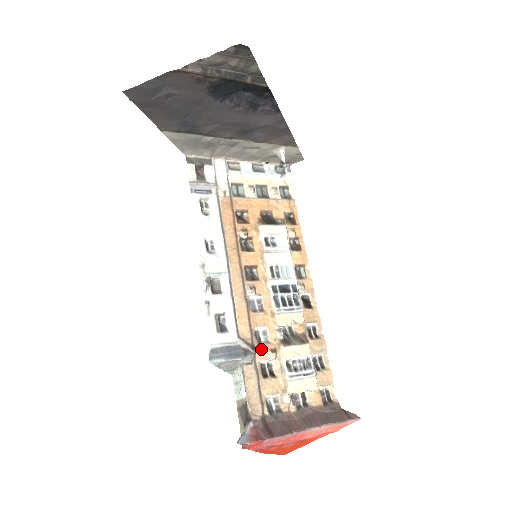
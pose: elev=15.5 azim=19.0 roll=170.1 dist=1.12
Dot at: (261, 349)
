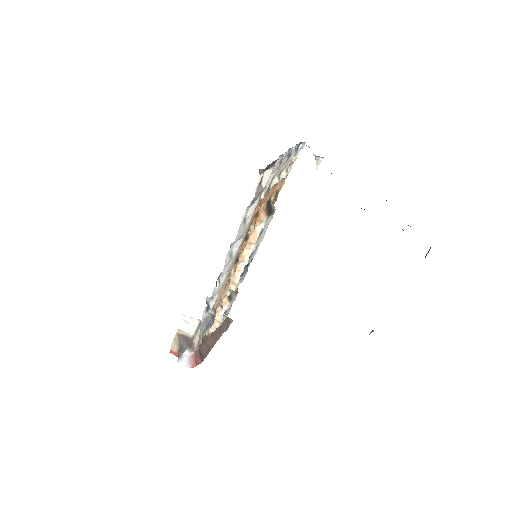
Dot at: (217, 308)
